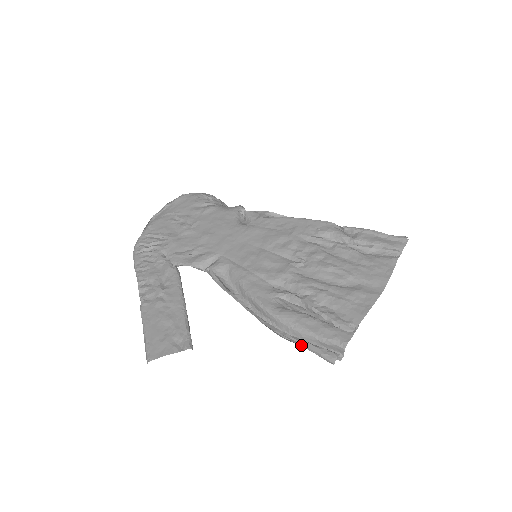
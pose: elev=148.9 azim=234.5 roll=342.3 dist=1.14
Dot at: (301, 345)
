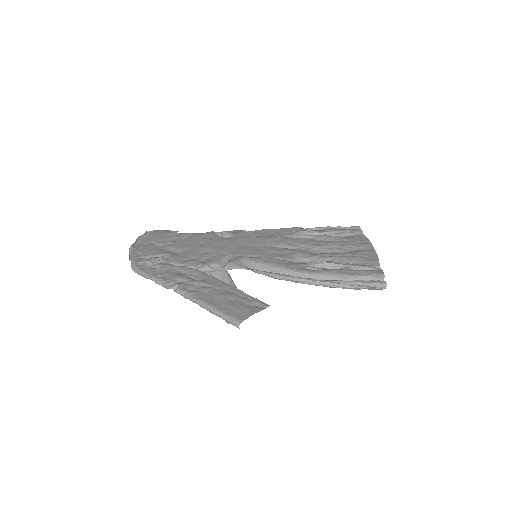
Dot at: (354, 283)
